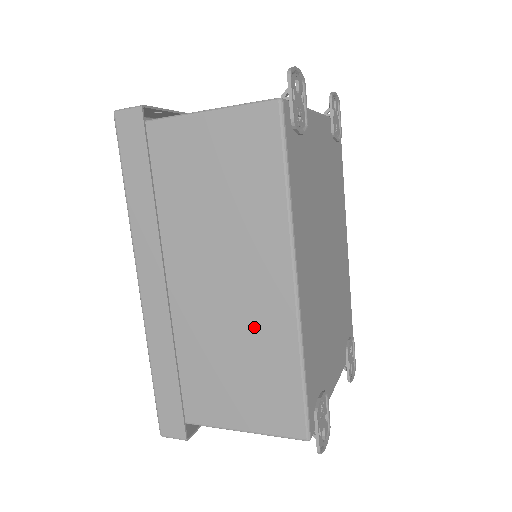
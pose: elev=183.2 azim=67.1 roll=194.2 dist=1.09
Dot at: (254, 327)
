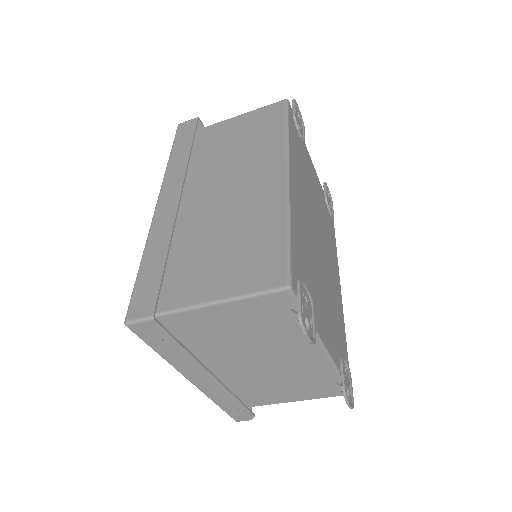
Dot at: (248, 210)
